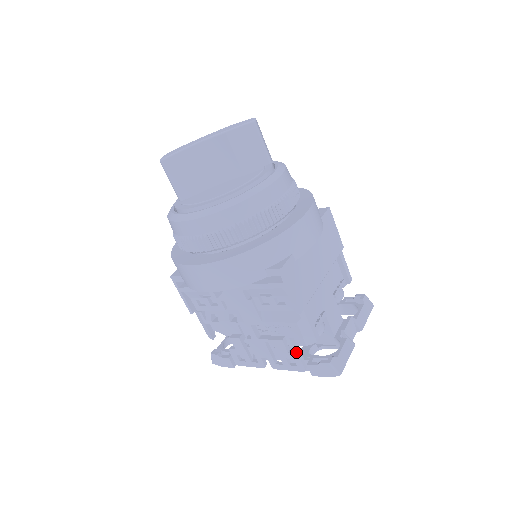
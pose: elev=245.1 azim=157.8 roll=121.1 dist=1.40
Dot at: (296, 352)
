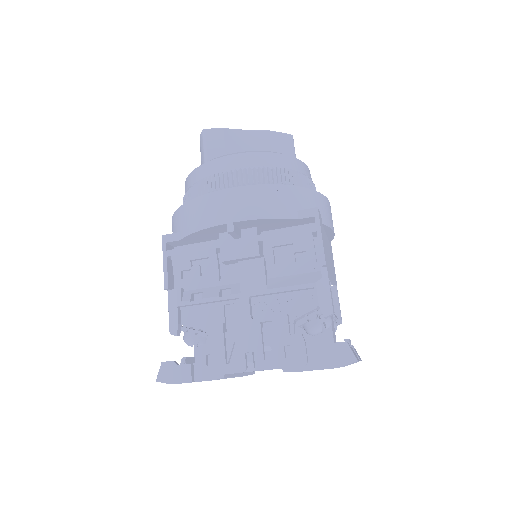
Dot at: (301, 333)
